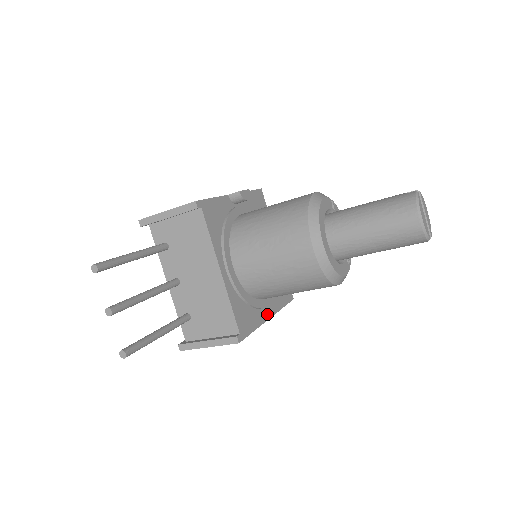
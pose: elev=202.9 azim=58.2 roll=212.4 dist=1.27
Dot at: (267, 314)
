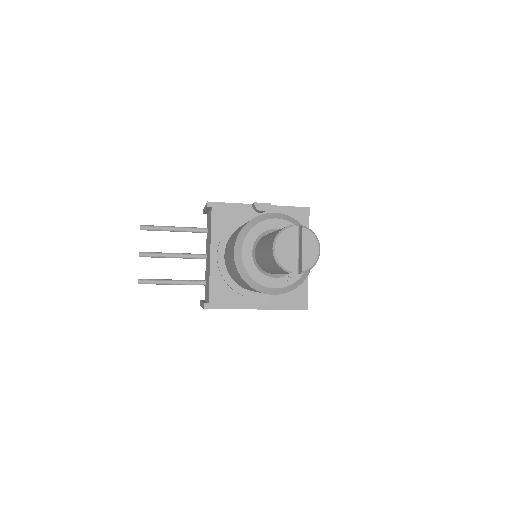
Dot at: (255, 305)
